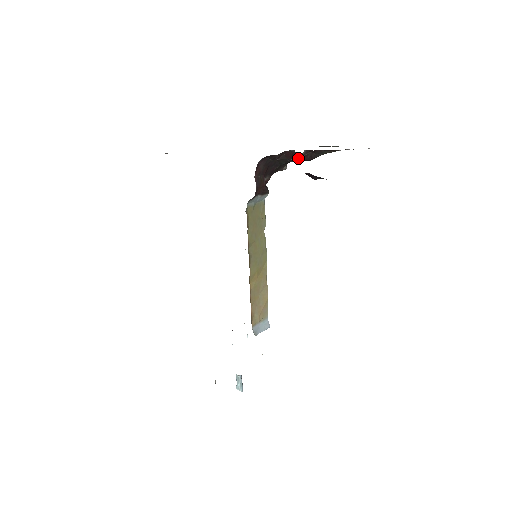
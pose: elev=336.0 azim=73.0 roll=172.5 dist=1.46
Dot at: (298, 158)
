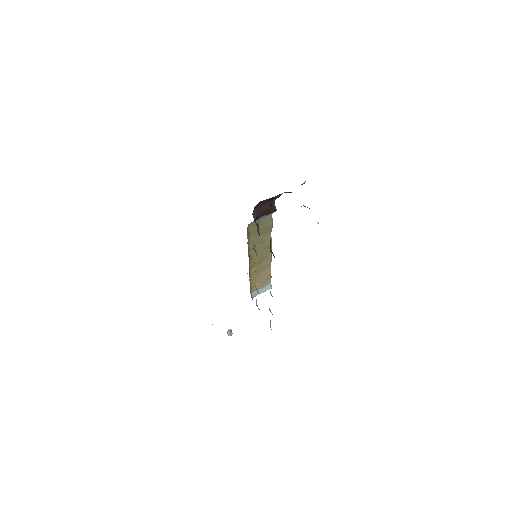
Dot at: occluded
